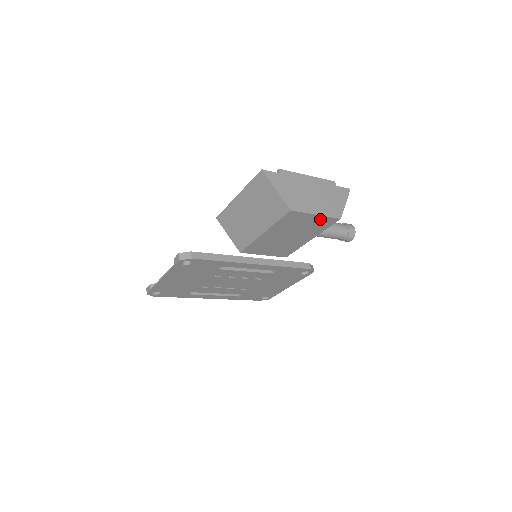
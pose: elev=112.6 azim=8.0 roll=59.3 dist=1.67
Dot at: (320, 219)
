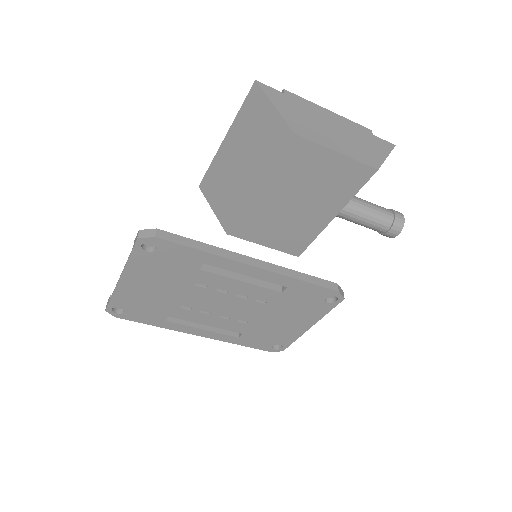
Dot at: (344, 166)
